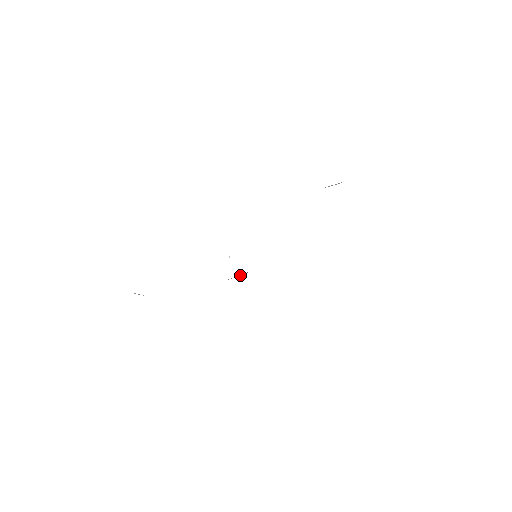
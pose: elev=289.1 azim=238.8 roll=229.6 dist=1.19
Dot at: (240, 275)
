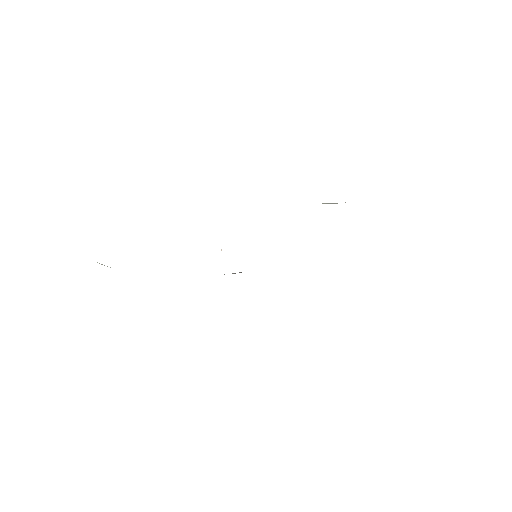
Dot at: occluded
